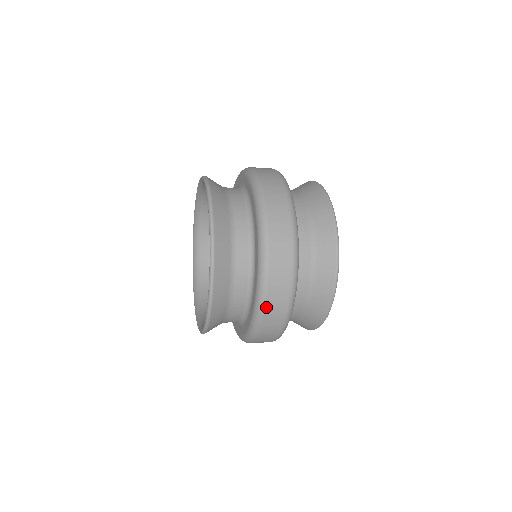
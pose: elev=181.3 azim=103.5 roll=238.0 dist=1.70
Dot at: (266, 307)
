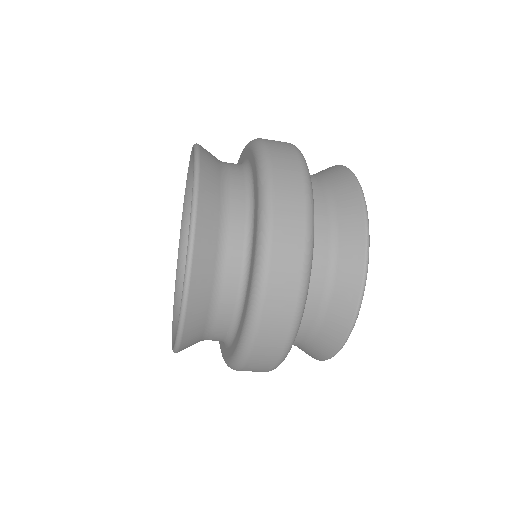
Dot at: (253, 349)
